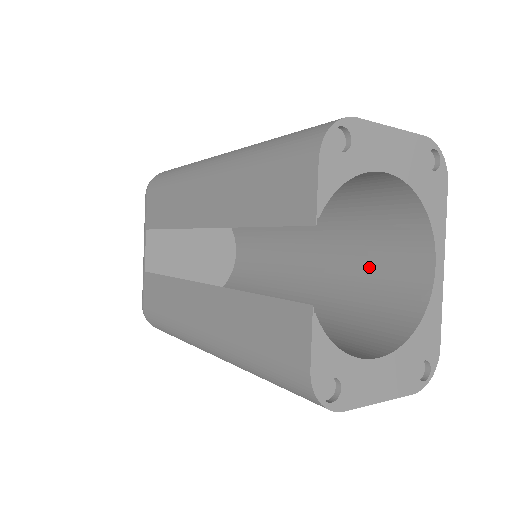
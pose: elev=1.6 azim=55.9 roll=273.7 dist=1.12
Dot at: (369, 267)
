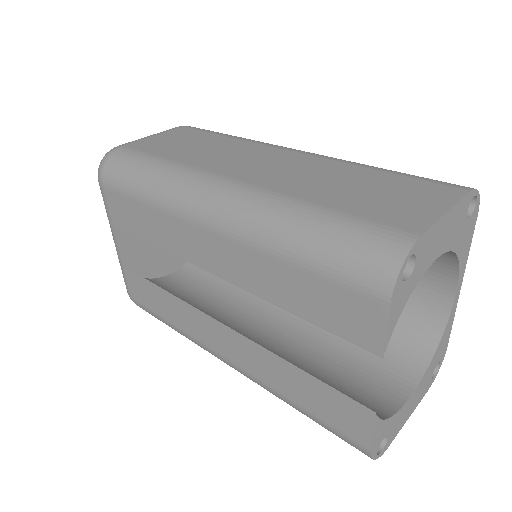
Dot at: occluded
